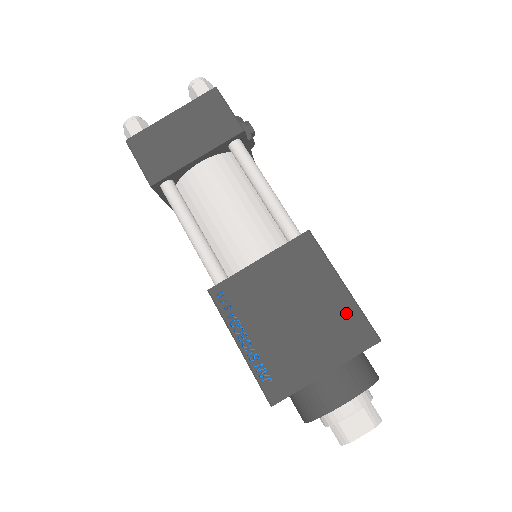
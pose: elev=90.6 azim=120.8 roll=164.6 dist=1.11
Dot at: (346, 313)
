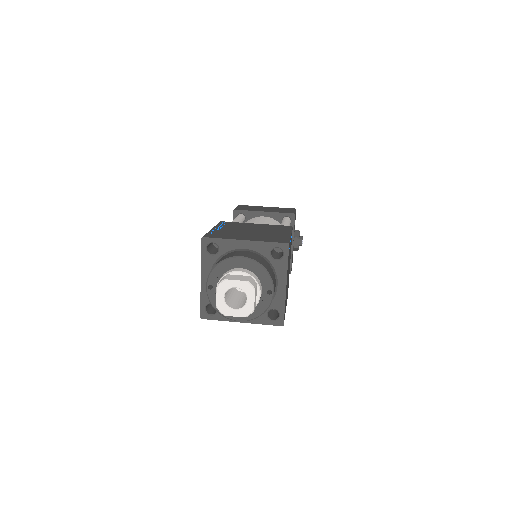
Dot at: (281, 237)
